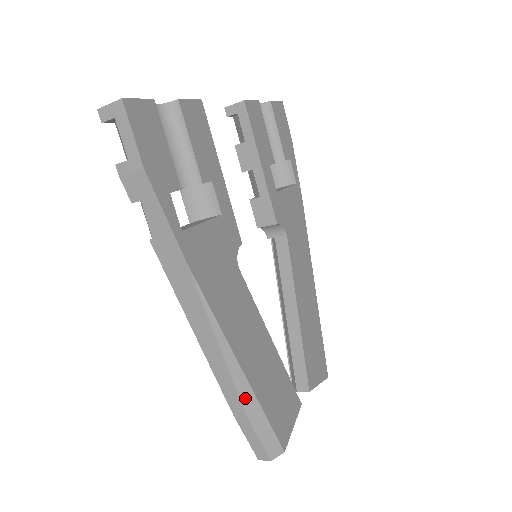
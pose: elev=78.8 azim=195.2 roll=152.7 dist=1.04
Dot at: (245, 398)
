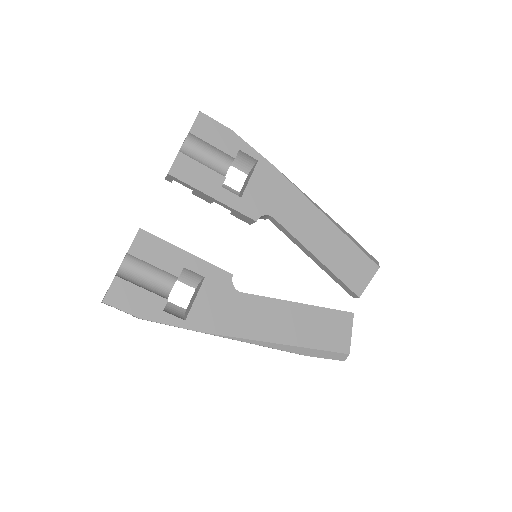
Dot at: (296, 351)
